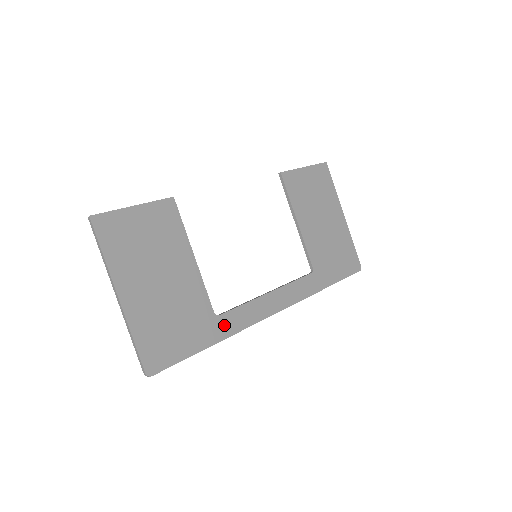
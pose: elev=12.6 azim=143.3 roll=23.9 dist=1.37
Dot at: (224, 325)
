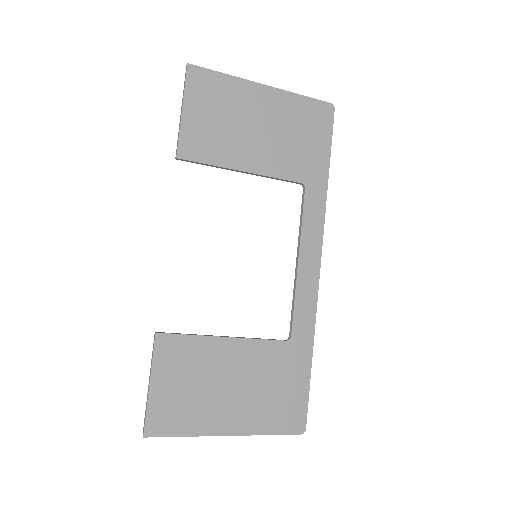
Dot at: (302, 335)
